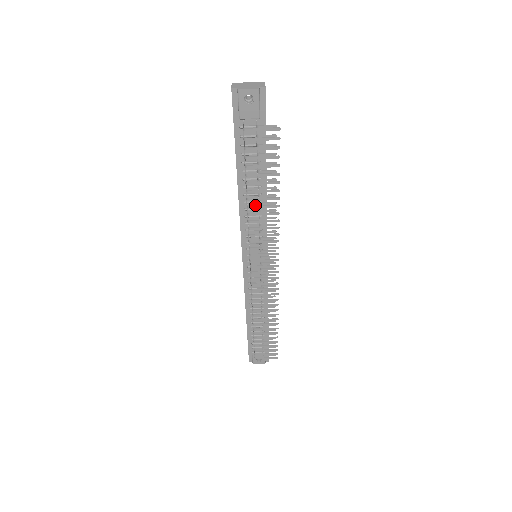
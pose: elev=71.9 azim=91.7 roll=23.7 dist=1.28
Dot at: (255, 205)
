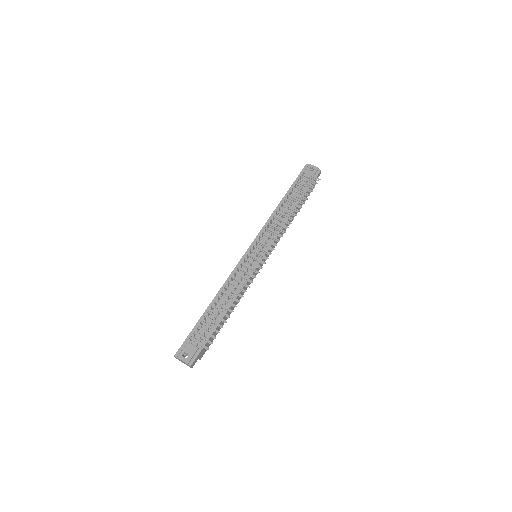
Dot at: (284, 208)
